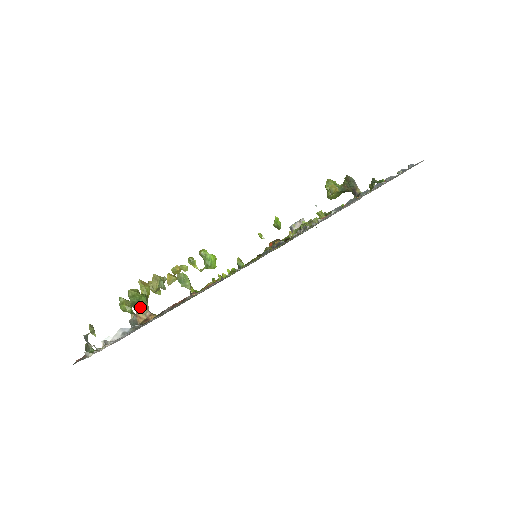
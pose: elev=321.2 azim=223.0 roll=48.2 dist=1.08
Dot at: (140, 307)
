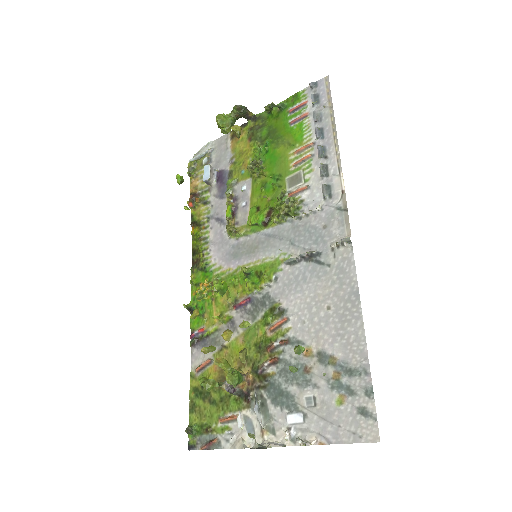
Dot at: (240, 381)
